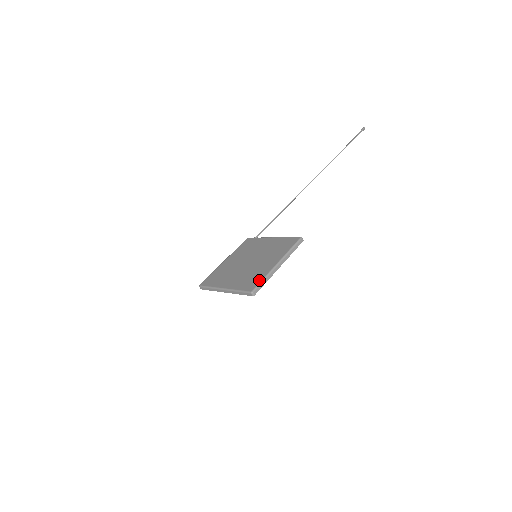
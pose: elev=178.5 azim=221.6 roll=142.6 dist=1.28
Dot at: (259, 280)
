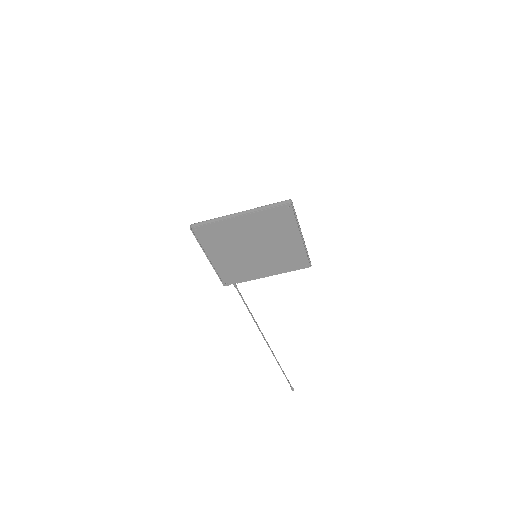
Dot at: (291, 213)
